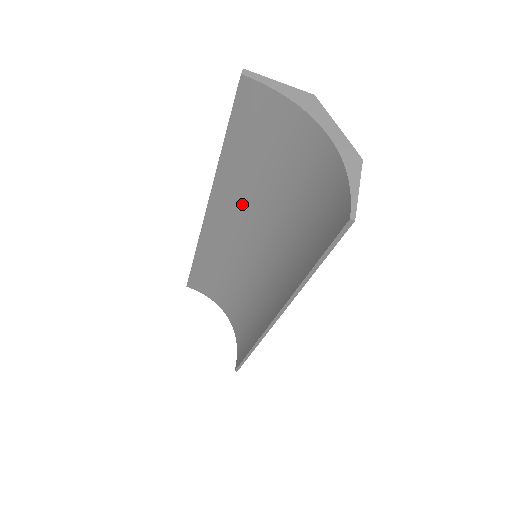
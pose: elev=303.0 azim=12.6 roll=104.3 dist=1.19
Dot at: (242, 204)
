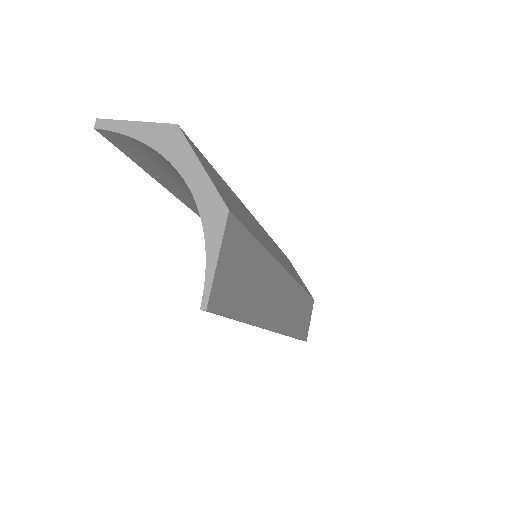
Dot at: occluded
